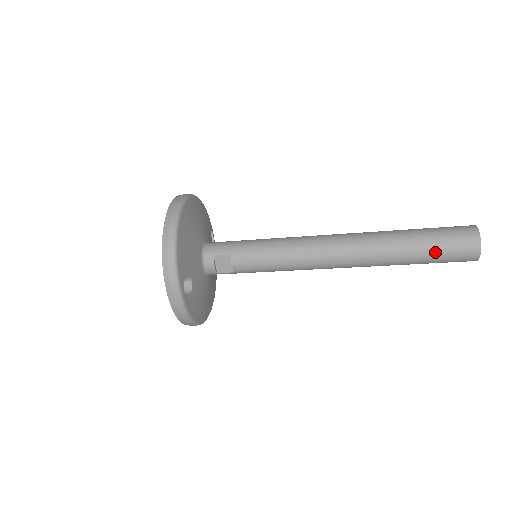
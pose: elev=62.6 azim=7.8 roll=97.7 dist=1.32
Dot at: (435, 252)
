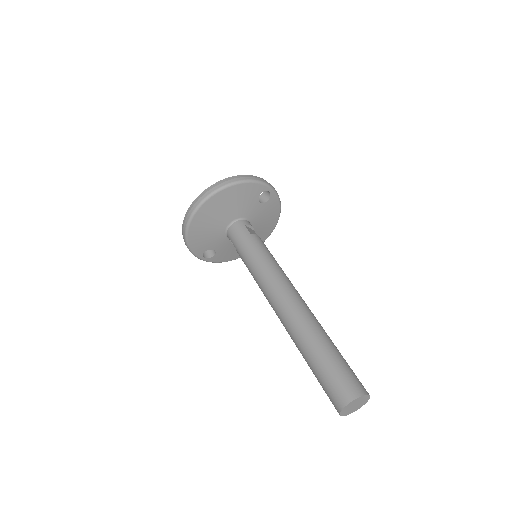
Dot at: occluded
